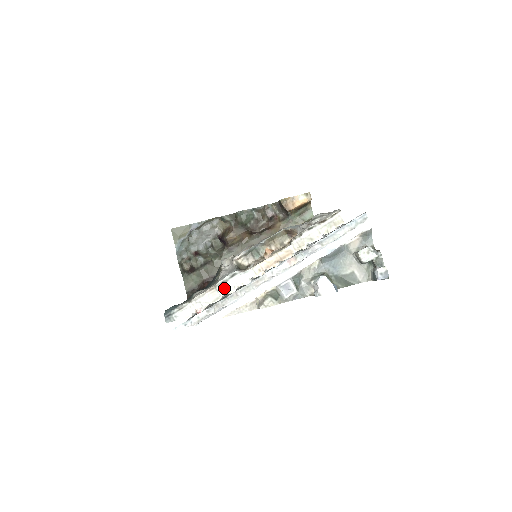
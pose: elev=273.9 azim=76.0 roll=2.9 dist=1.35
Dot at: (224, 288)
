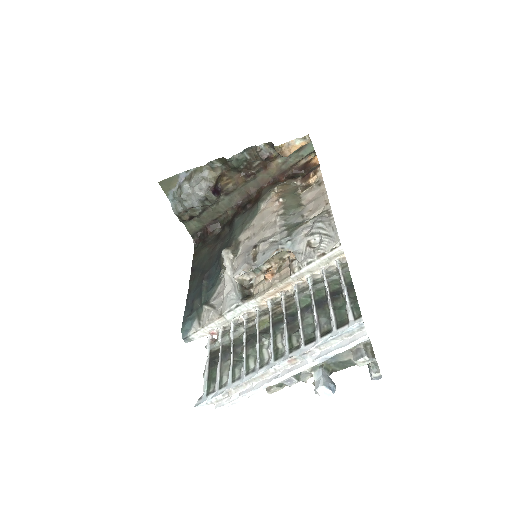
Dot at: (231, 316)
